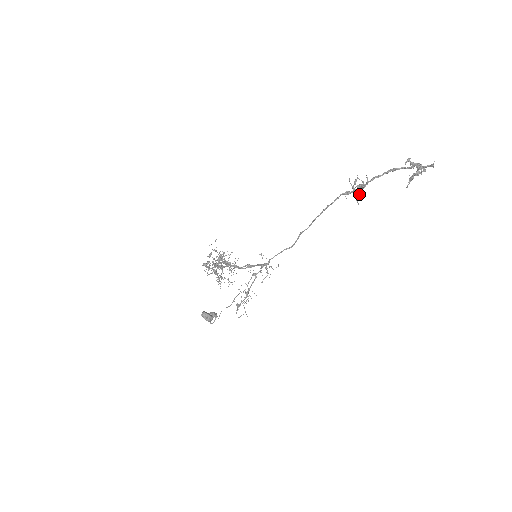
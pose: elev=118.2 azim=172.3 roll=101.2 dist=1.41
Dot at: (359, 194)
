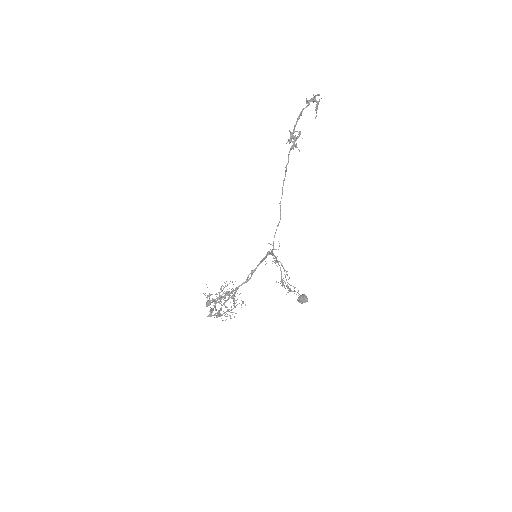
Dot at: (296, 144)
